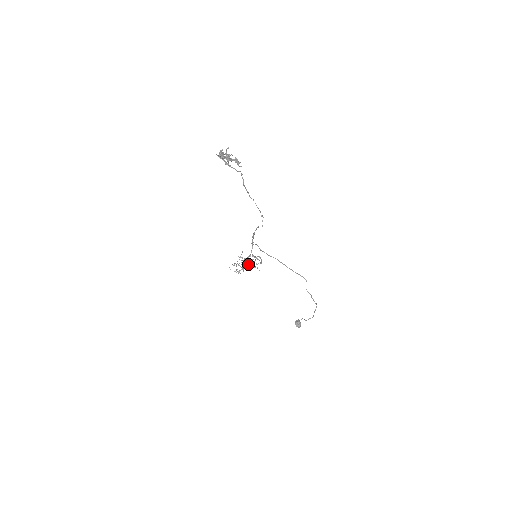
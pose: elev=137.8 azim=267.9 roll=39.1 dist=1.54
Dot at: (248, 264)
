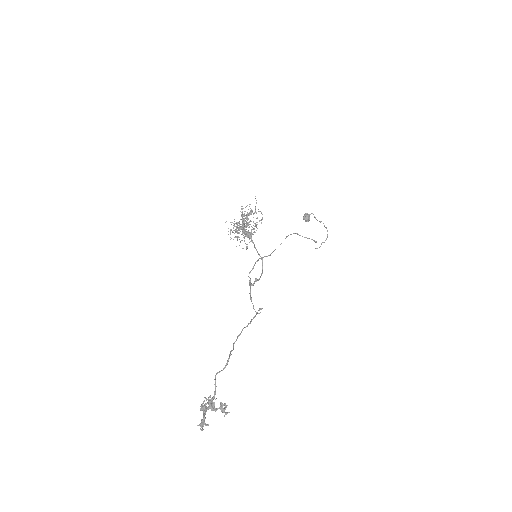
Dot at: (247, 237)
